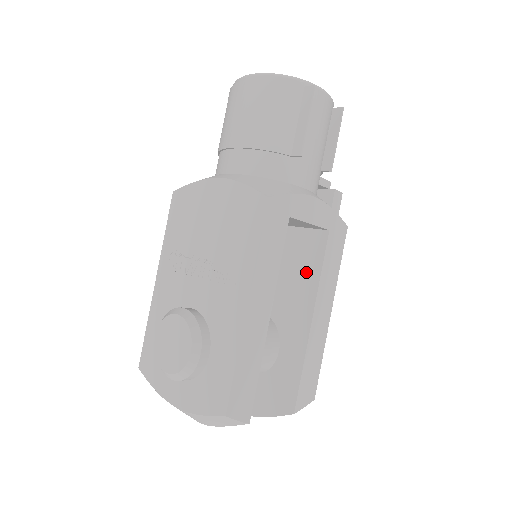
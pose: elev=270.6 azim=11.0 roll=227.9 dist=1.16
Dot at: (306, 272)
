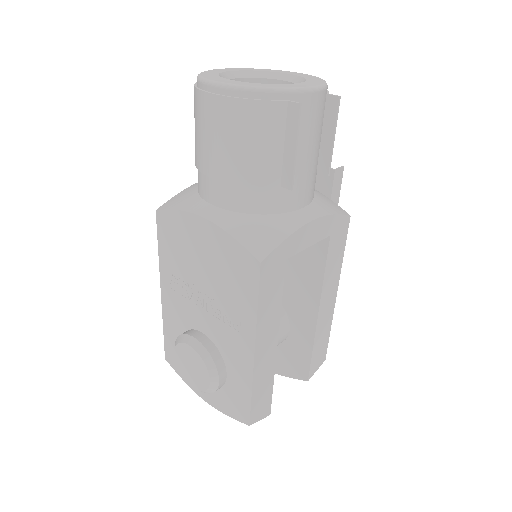
Dot at: (309, 270)
